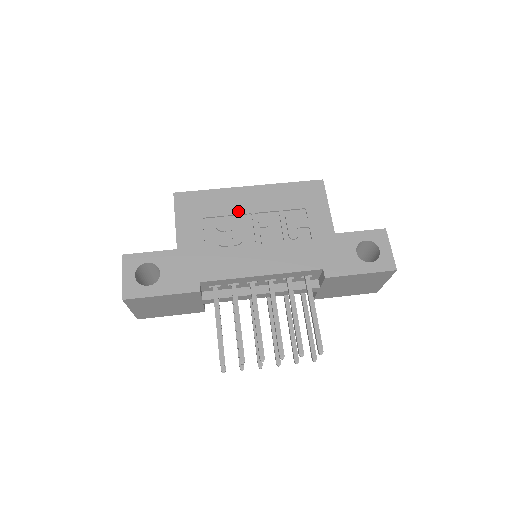
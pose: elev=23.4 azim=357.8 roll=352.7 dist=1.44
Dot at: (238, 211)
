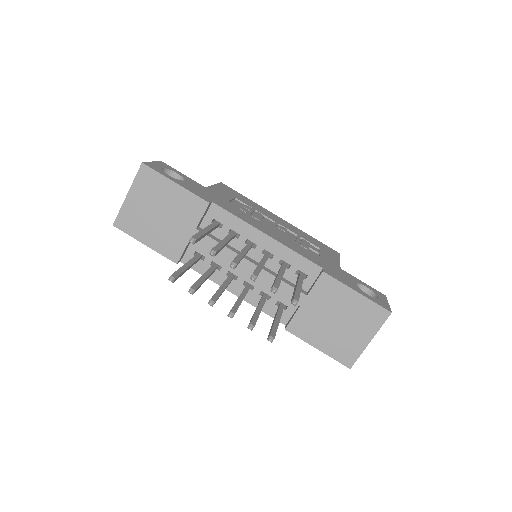
Dot at: (265, 214)
